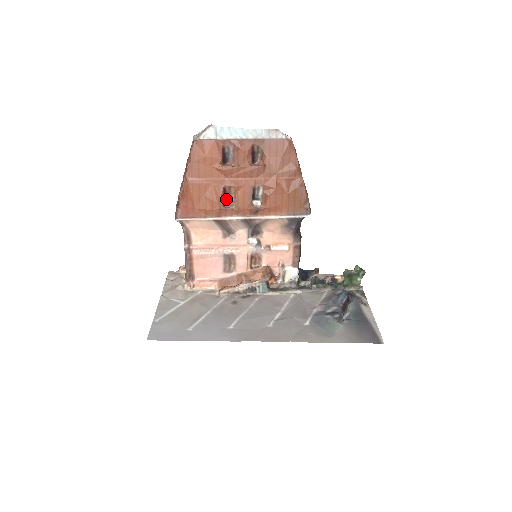
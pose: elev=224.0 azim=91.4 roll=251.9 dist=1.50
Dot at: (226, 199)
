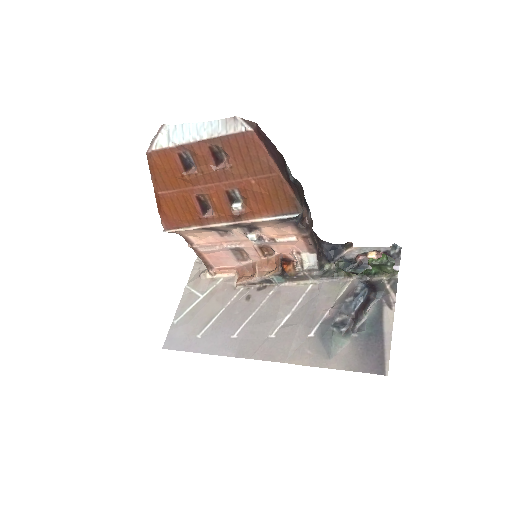
Dot at: (205, 205)
